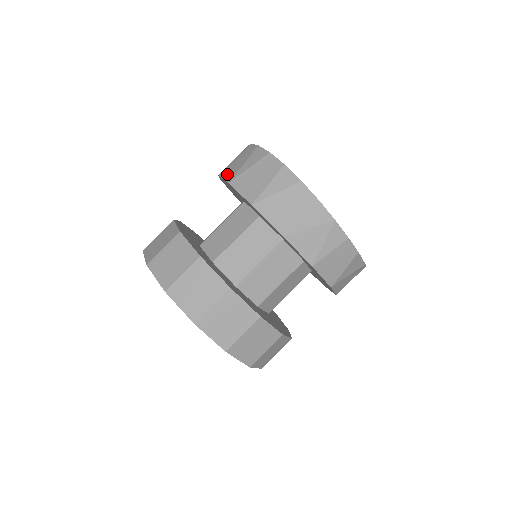
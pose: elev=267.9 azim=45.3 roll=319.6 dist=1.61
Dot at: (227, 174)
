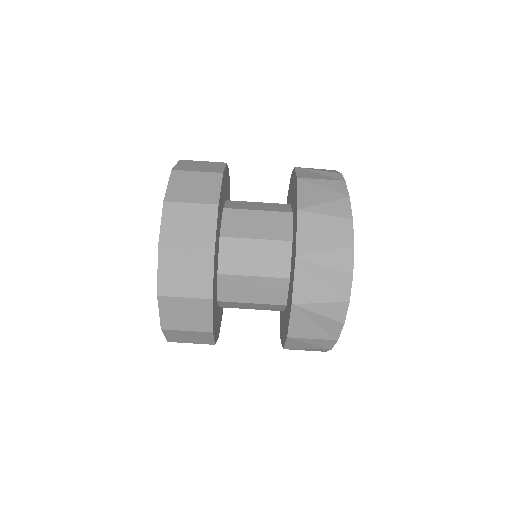
Dot at: (304, 233)
